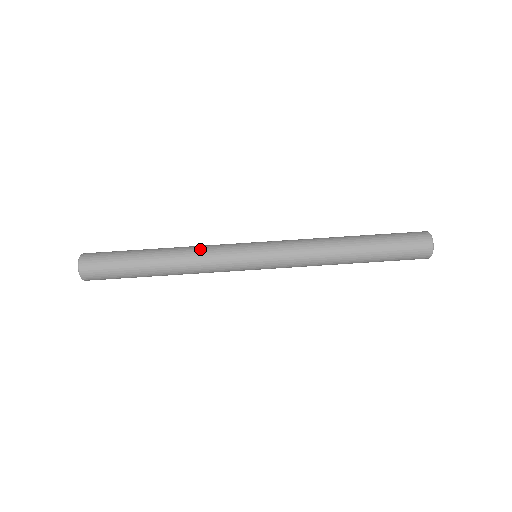
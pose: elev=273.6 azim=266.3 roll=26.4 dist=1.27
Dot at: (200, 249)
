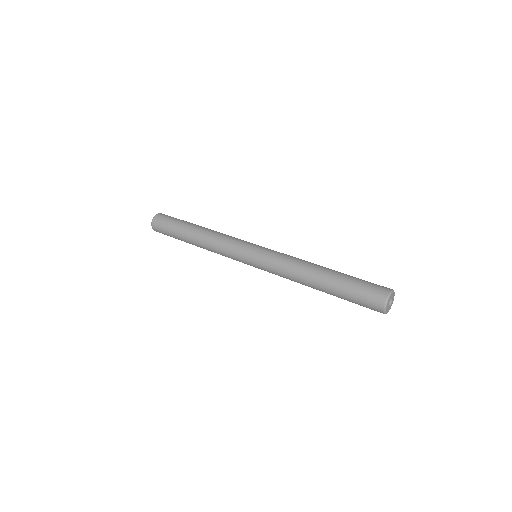
Dot at: occluded
